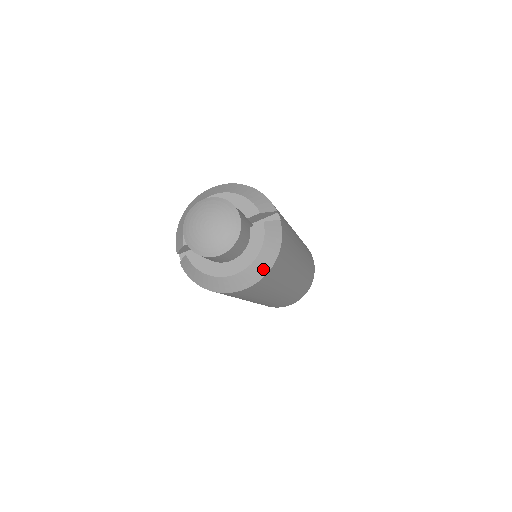
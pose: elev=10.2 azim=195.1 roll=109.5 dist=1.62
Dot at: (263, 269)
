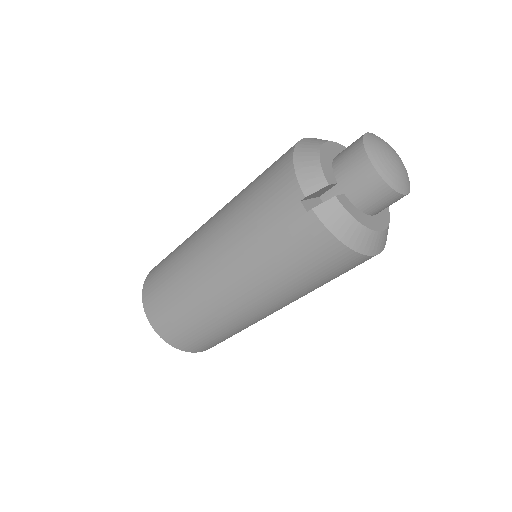
Dot at: (387, 234)
